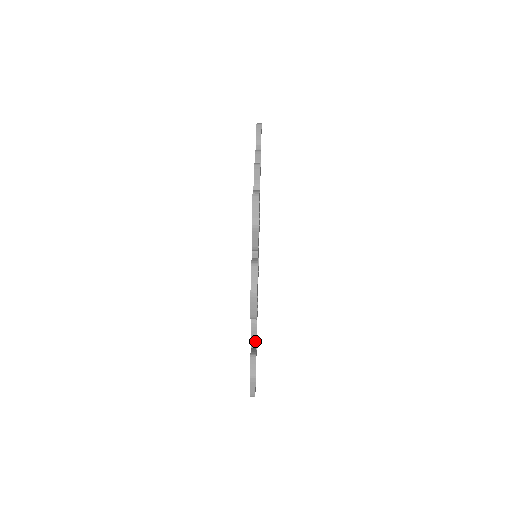
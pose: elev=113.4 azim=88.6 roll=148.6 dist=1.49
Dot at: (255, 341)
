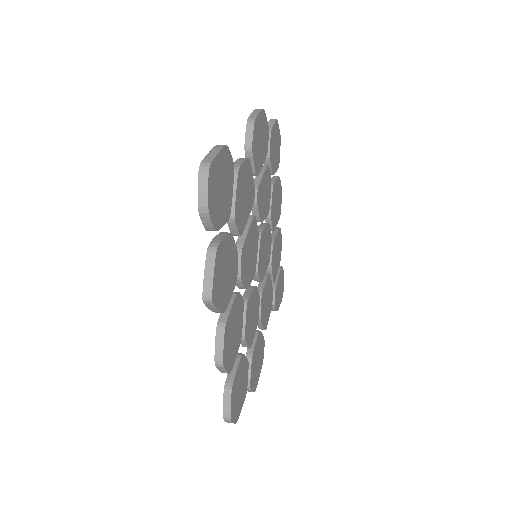
Dot at: (239, 166)
